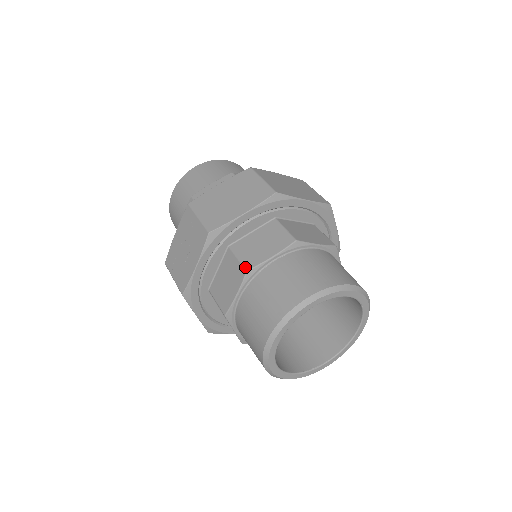
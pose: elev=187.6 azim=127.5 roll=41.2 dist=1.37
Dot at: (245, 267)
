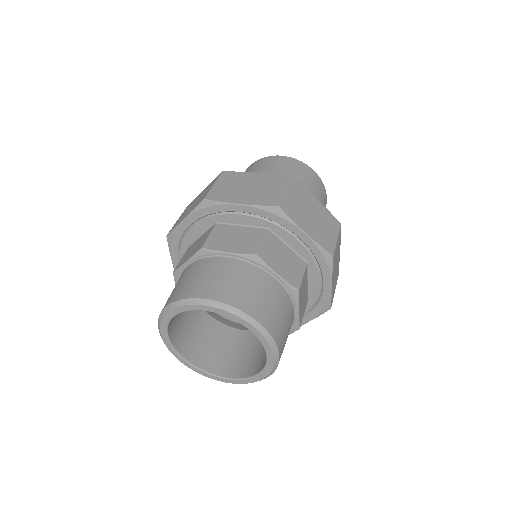
Dot at: (175, 269)
